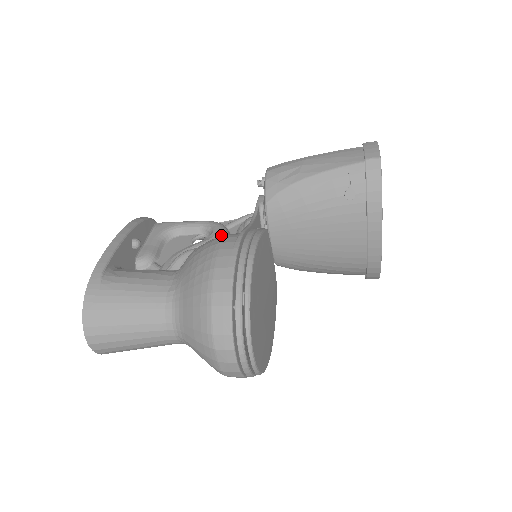
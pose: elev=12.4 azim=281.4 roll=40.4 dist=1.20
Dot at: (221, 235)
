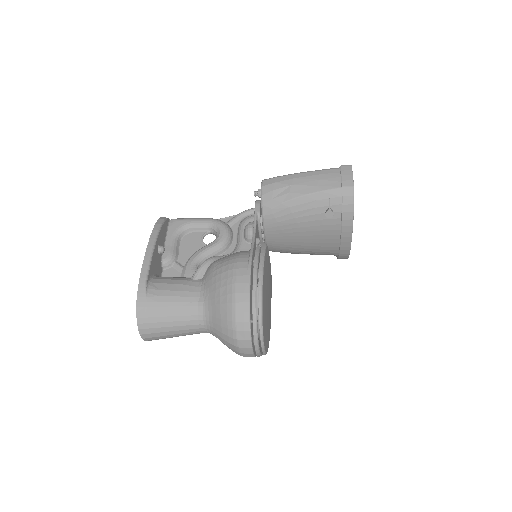
Dot at: (227, 237)
